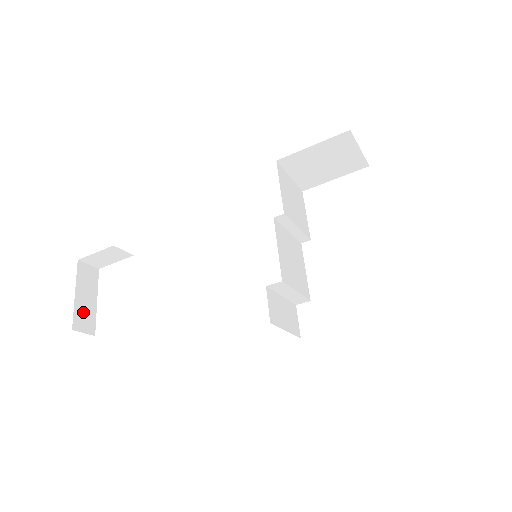
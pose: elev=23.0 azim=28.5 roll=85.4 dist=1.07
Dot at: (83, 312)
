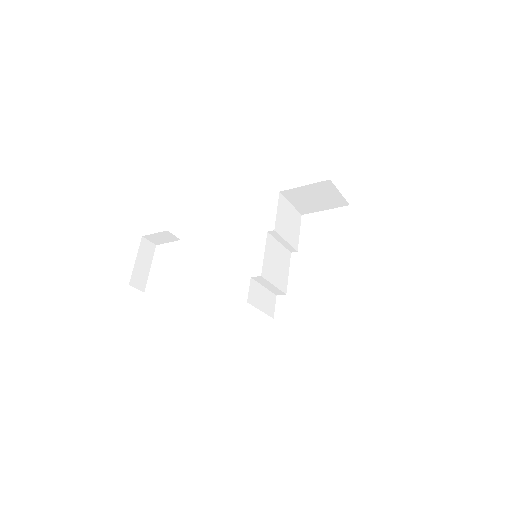
Dot at: (139, 274)
